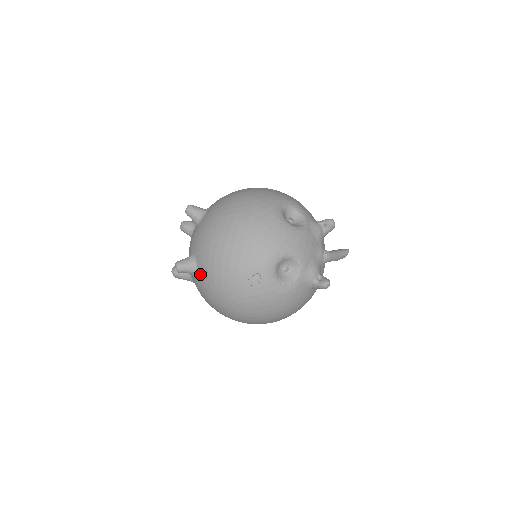
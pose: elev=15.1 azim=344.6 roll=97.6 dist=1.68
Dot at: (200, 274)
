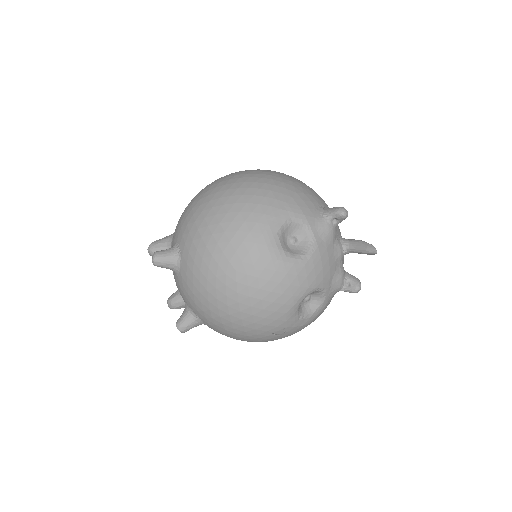
Dot at: occluded
